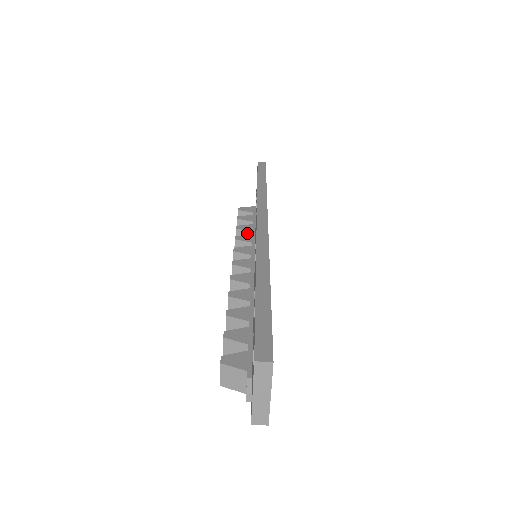
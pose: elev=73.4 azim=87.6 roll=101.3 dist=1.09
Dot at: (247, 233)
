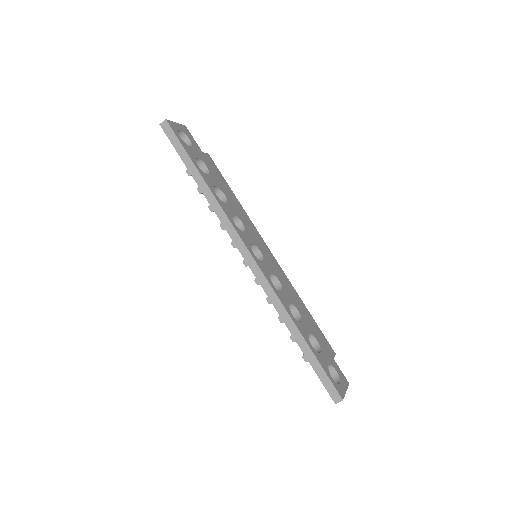
Dot at: occluded
